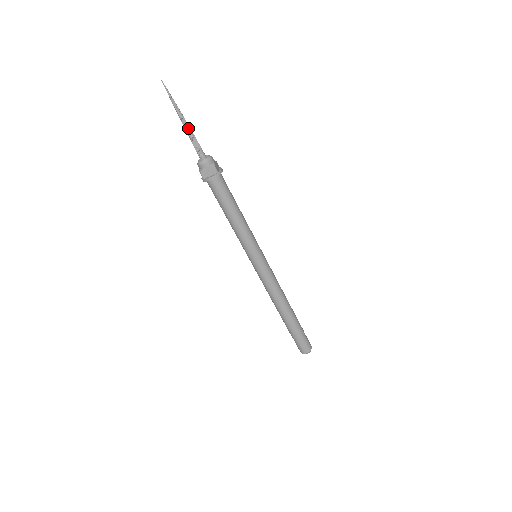
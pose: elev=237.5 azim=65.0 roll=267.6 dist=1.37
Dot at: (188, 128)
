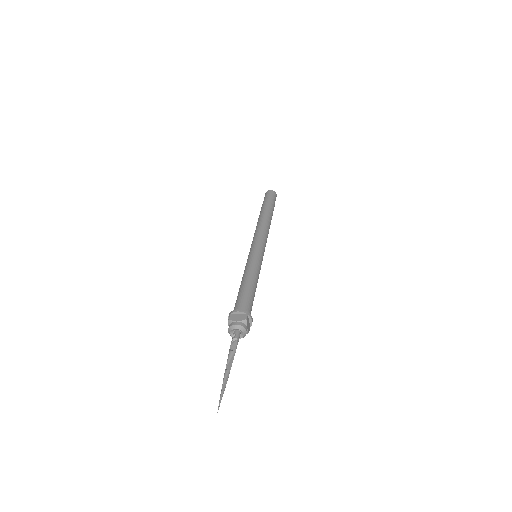
Dot at: (231, 361)
